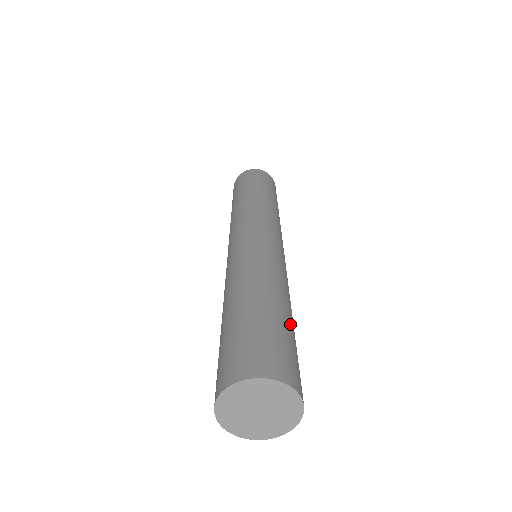
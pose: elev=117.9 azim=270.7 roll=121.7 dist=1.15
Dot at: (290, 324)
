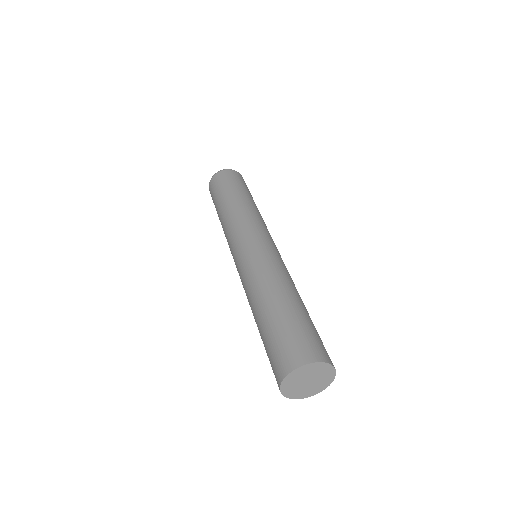
Dot at: occluded
